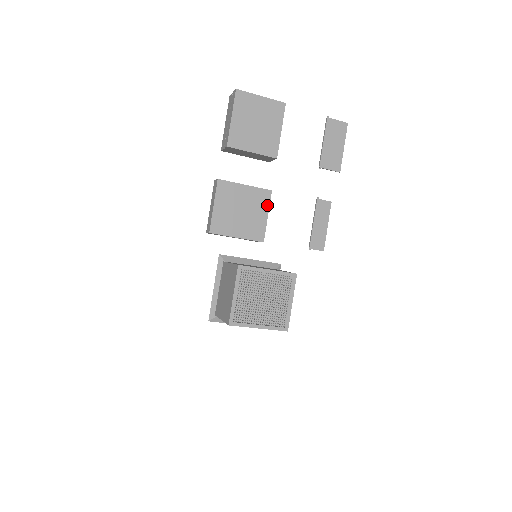
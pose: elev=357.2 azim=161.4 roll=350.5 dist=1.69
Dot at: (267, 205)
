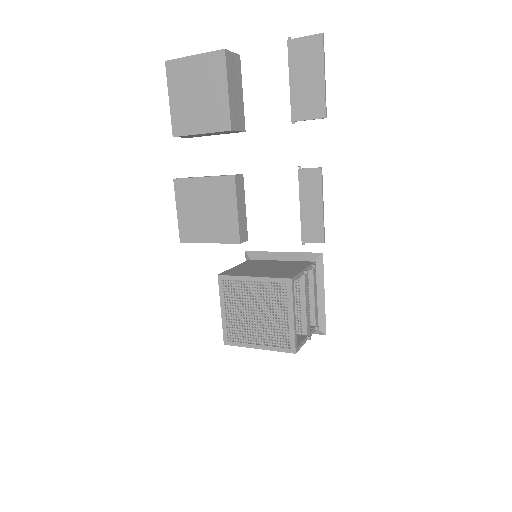
Dot at: (233, 196)
